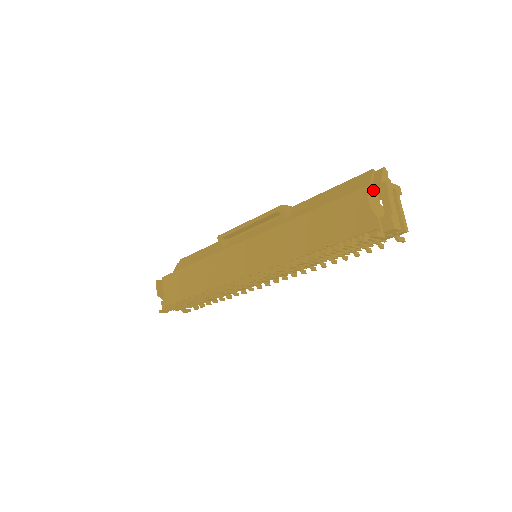
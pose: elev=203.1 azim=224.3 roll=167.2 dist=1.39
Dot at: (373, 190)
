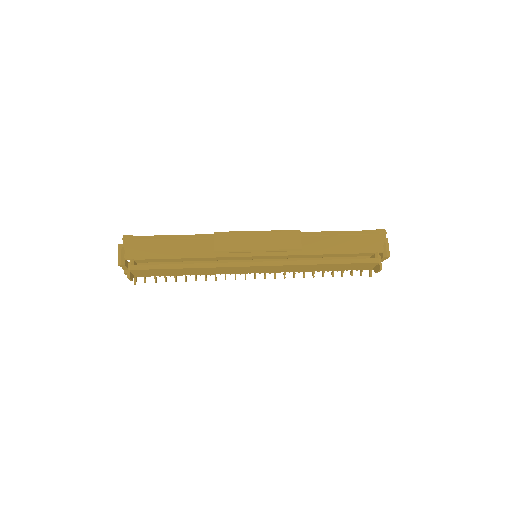
Dot at: occluded
